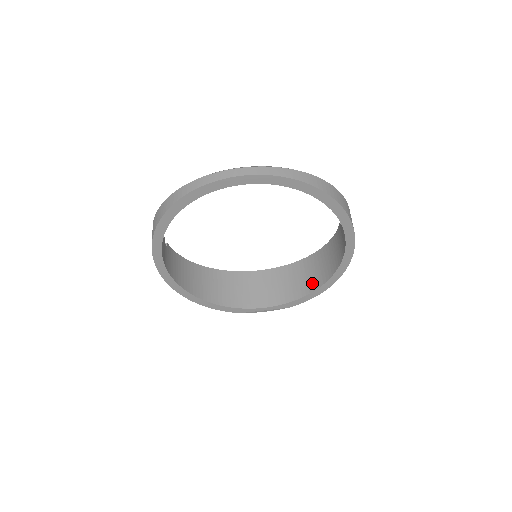
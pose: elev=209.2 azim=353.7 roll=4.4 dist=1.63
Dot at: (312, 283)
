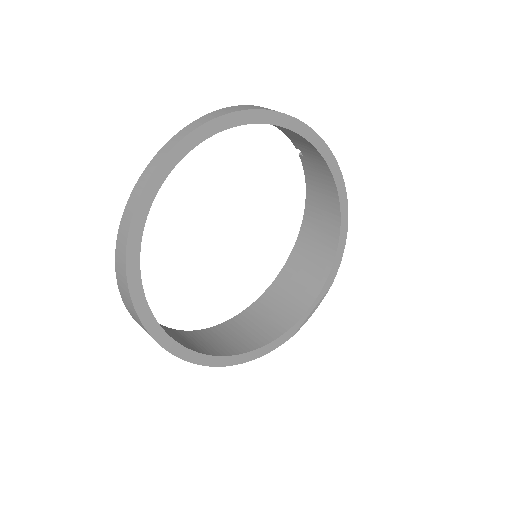
Dot at: (329, 241)
